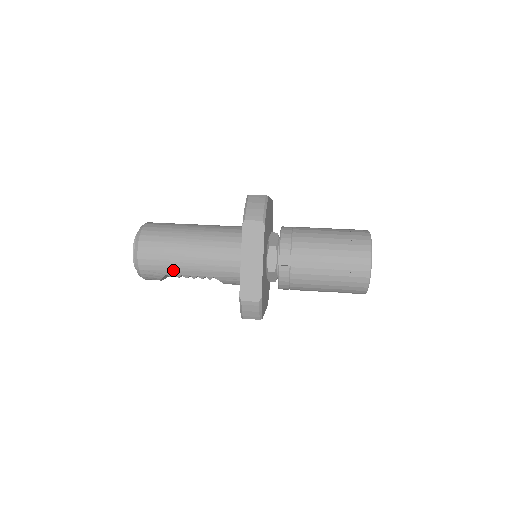
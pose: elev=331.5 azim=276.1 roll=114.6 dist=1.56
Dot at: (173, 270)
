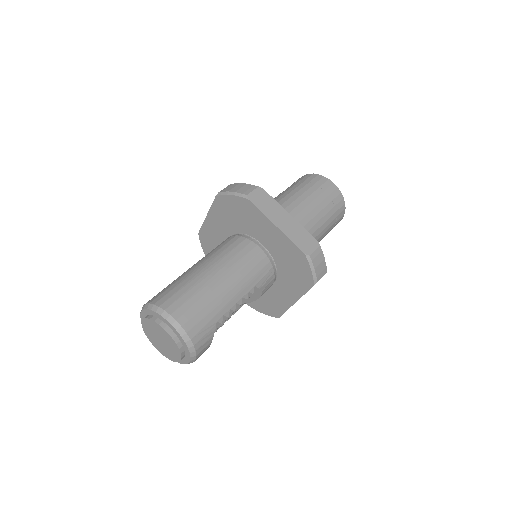
Dot at: (220, 309)
